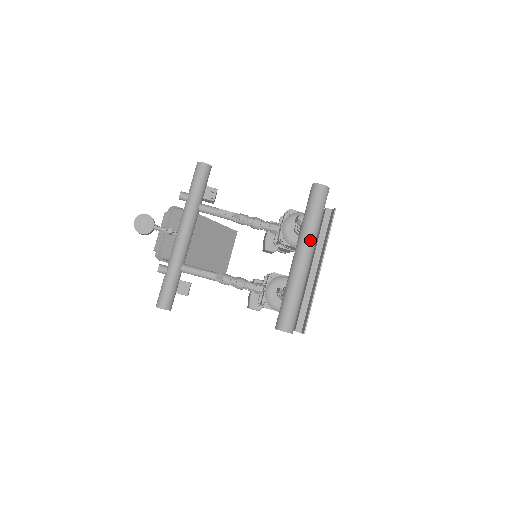
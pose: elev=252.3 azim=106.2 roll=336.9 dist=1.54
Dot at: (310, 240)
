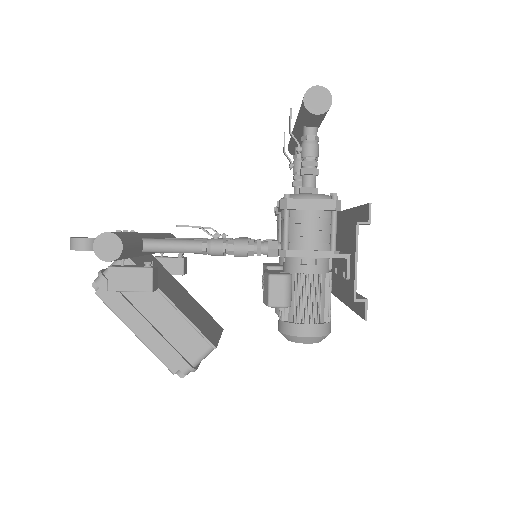
Dot at: occluded
